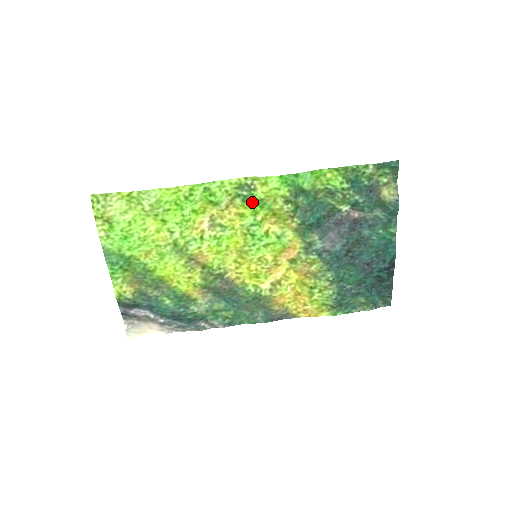
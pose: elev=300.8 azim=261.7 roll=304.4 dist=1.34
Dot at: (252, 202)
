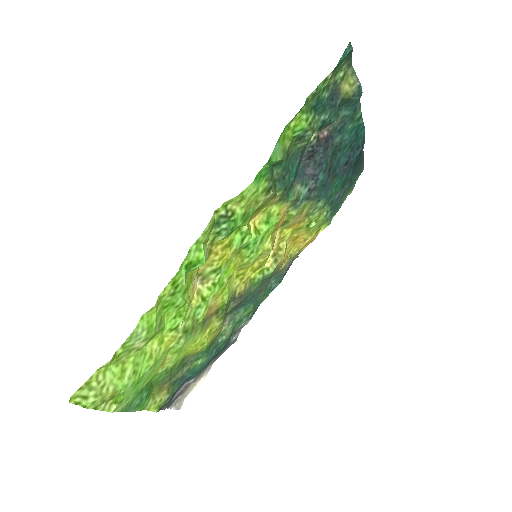
Dot at: (237, 227)
